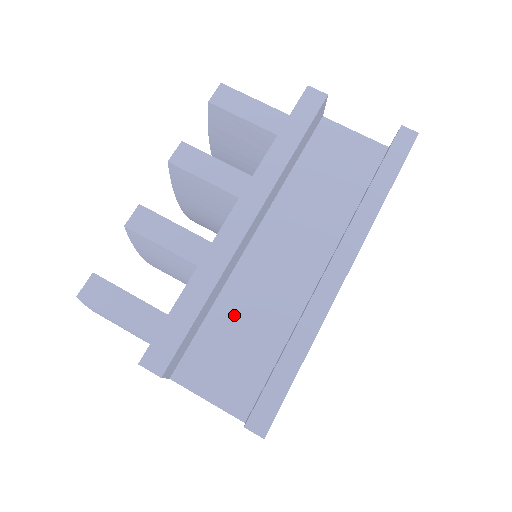
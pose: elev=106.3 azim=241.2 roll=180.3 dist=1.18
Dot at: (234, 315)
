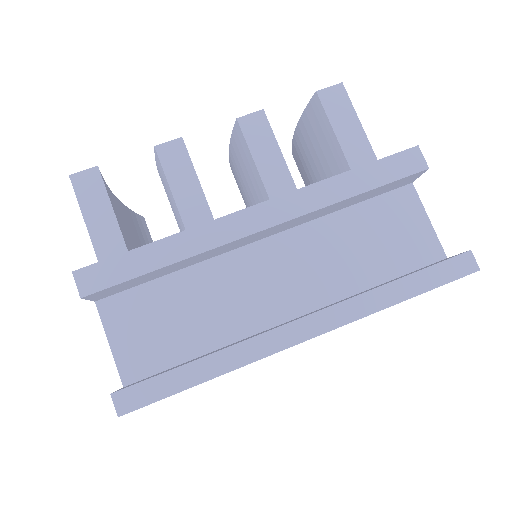
Dot at: (188, 293)
